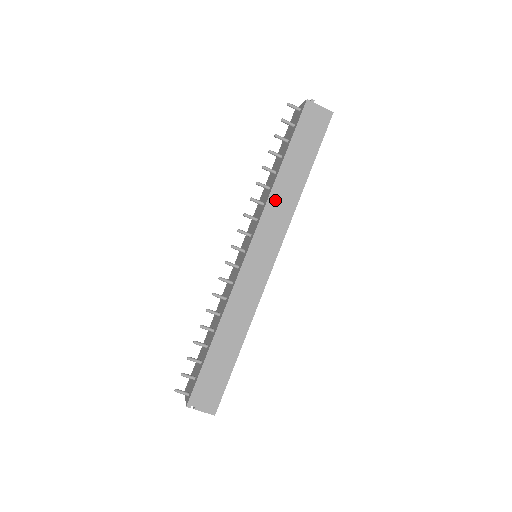
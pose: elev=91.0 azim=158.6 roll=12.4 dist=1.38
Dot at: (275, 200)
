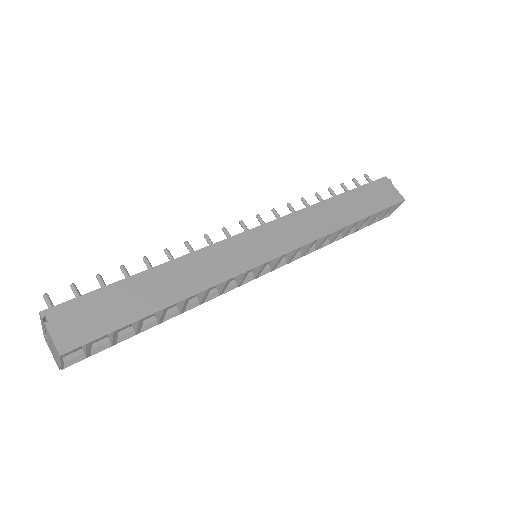
Dot at: (313, 213)
